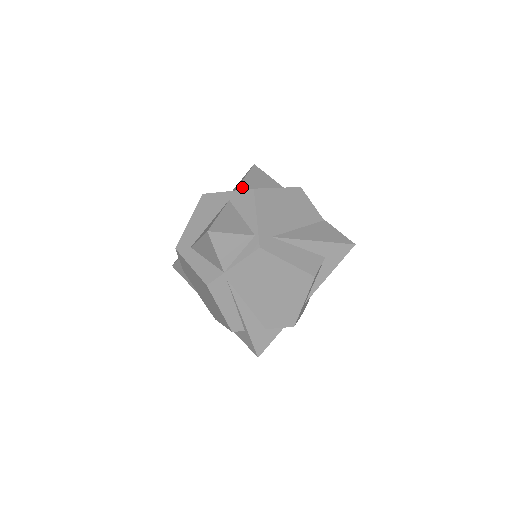
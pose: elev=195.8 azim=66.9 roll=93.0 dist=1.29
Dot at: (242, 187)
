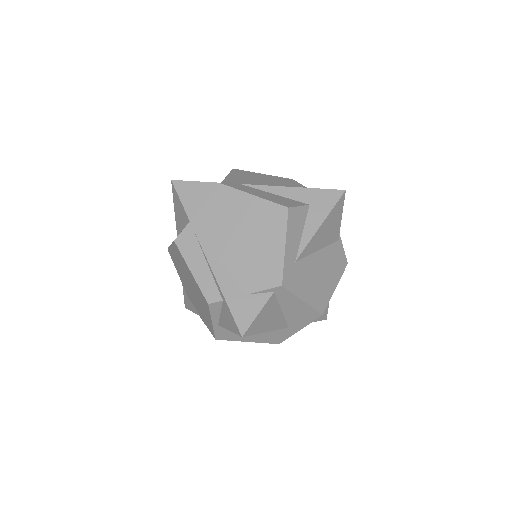
Dot at: occluded
